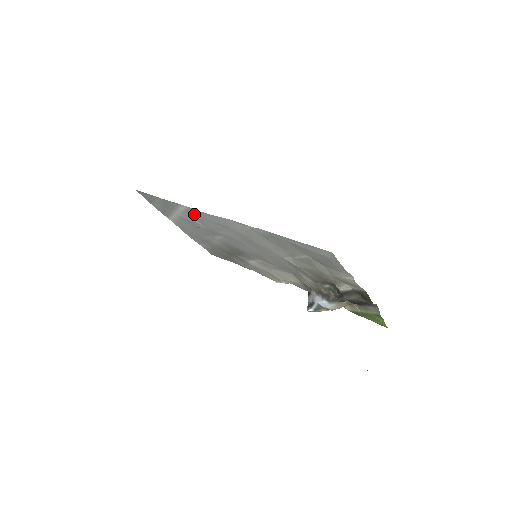
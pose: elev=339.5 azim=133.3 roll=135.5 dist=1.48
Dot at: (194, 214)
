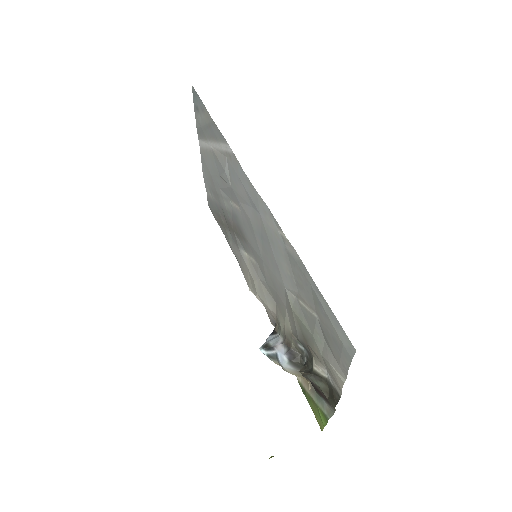
Dot at: (232, 164)
